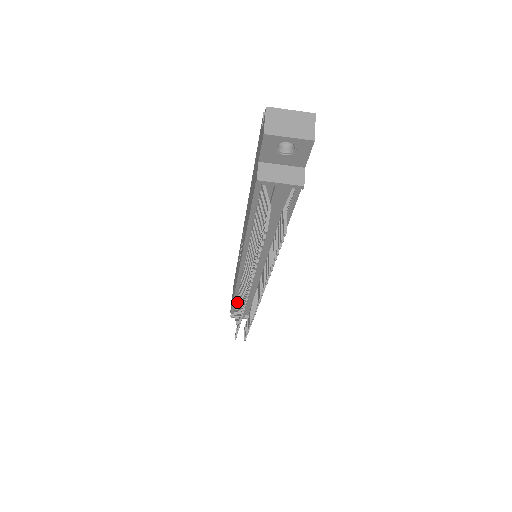
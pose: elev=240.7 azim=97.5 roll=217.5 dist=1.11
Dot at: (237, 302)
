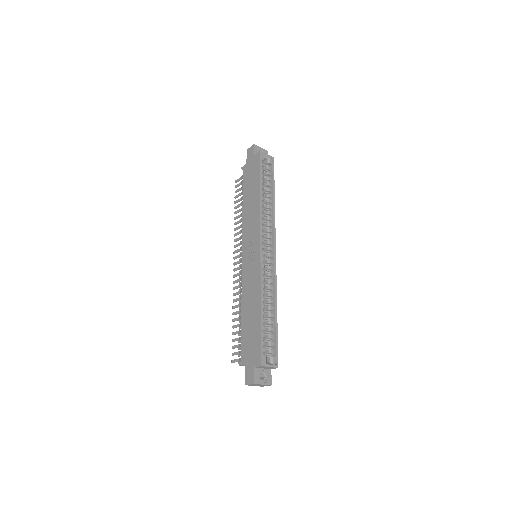
Dot at: occluded
